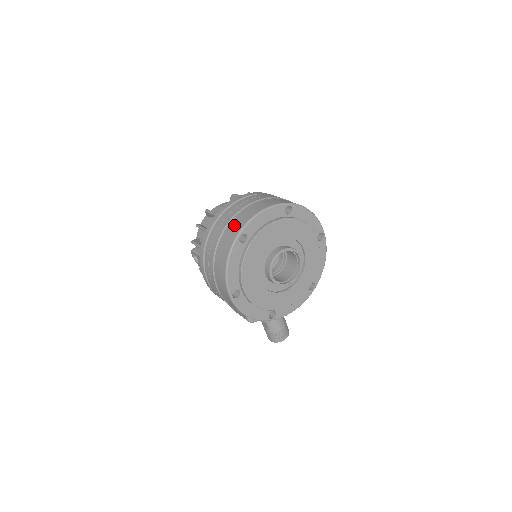
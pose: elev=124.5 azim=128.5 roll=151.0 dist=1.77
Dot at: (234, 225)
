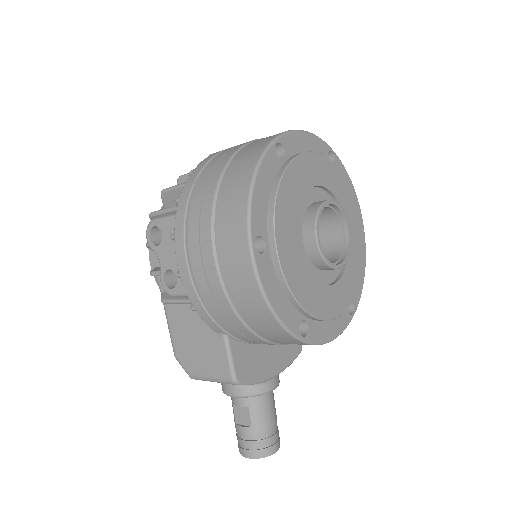
Dot at: (259, 140)
